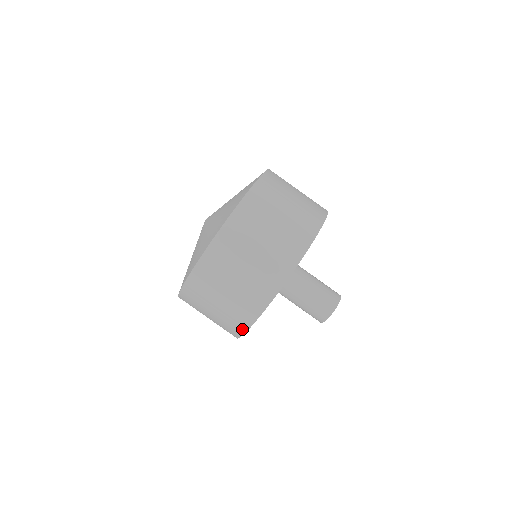
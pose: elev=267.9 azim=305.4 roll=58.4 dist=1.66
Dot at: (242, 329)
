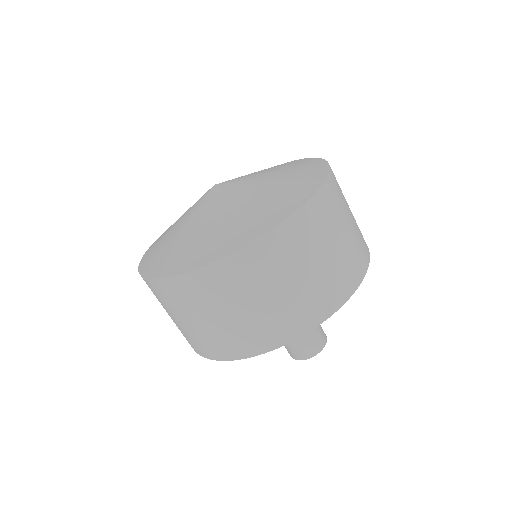
Dot at: occluded
